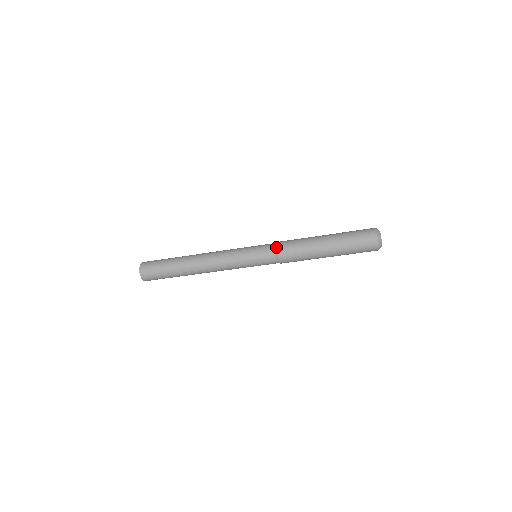
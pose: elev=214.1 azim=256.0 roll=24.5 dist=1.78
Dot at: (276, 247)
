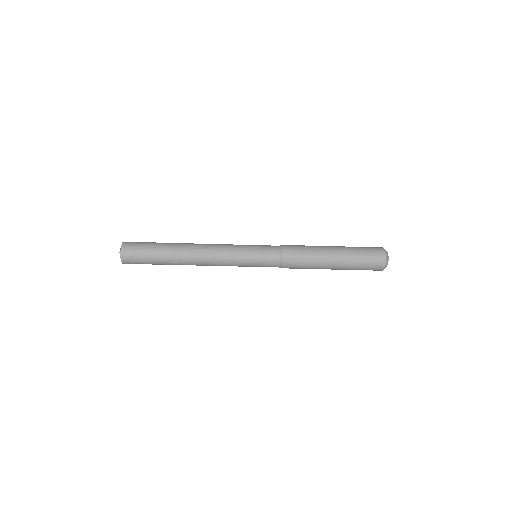
Dot at: (282, 251)
